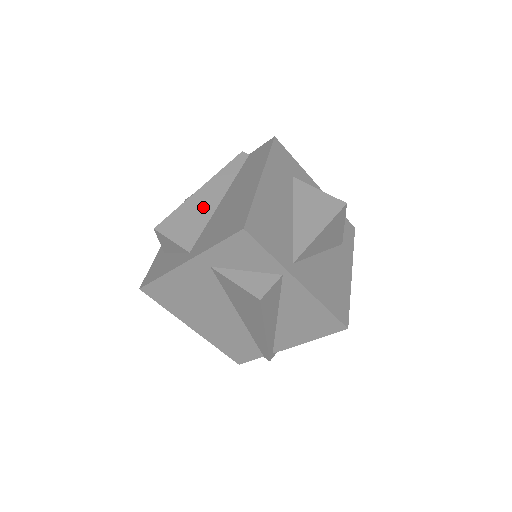
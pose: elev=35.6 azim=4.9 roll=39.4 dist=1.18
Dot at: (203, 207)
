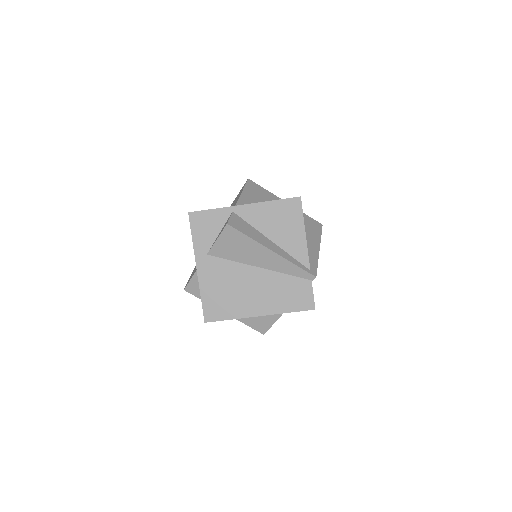
Dot at: occluded
